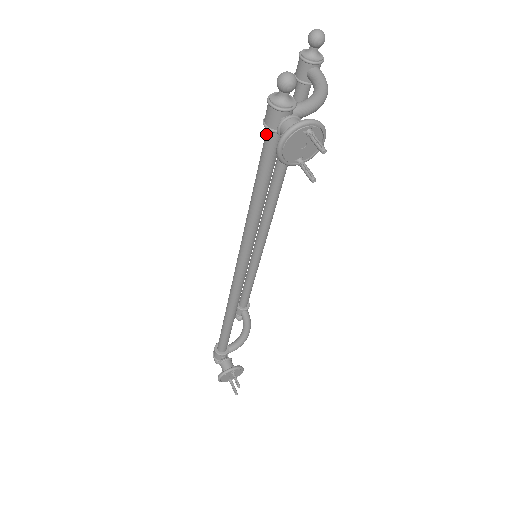
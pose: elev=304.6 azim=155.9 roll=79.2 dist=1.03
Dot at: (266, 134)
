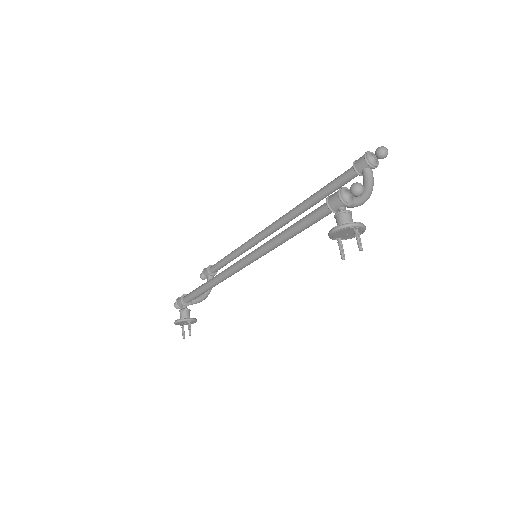
Dot at: (324, 206)
